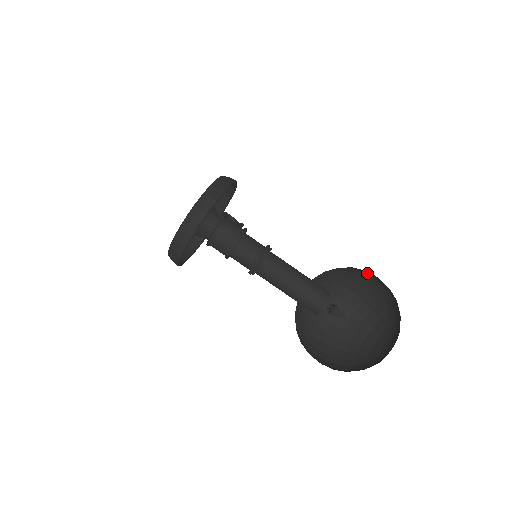
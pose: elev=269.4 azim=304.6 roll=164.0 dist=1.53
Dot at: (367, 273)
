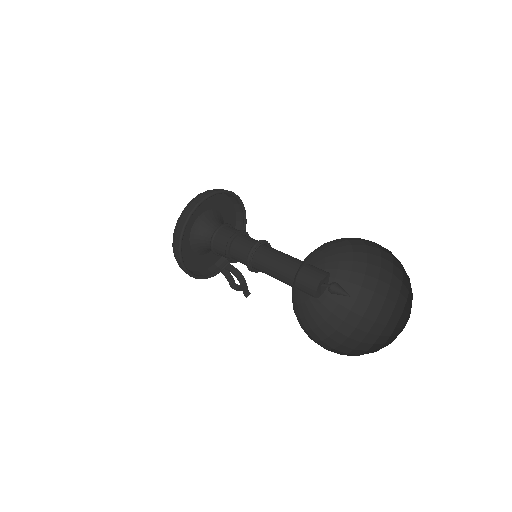
Dot at: (370, 272)
